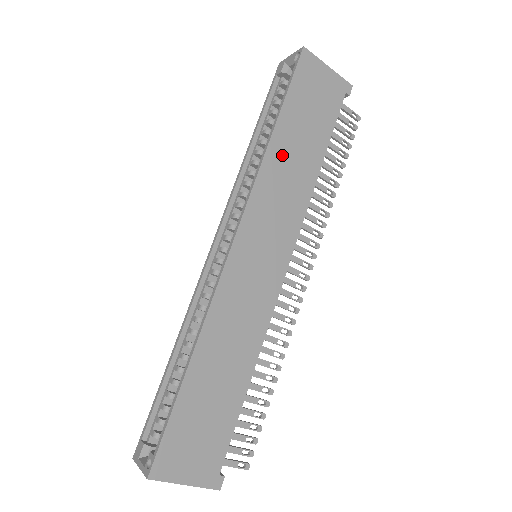
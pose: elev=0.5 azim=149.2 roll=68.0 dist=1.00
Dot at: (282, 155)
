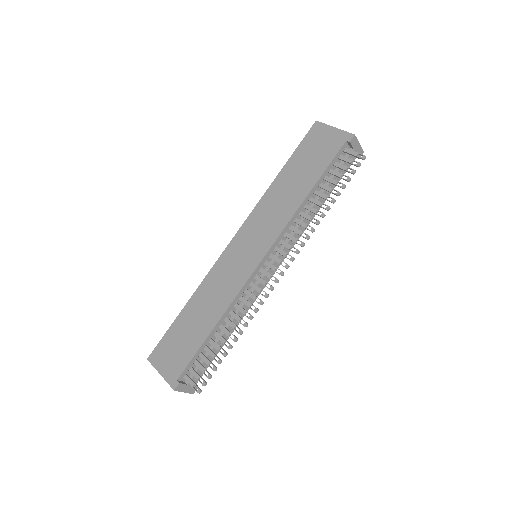
Dot at: (279, 189)
